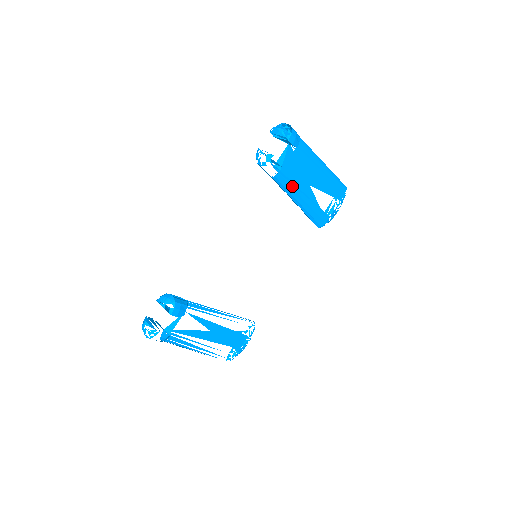
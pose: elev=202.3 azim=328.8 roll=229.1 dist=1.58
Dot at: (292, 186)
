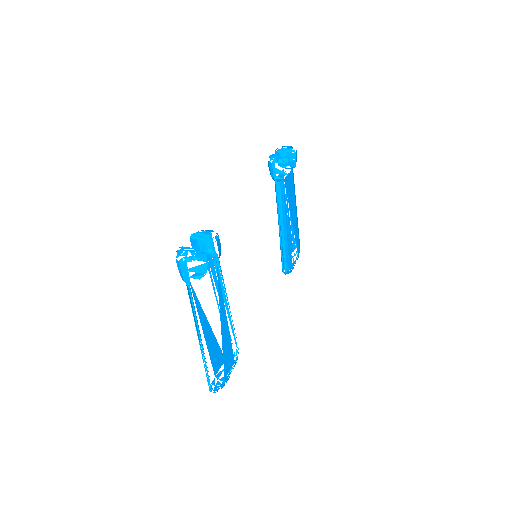
Dot at: (285, 204)
